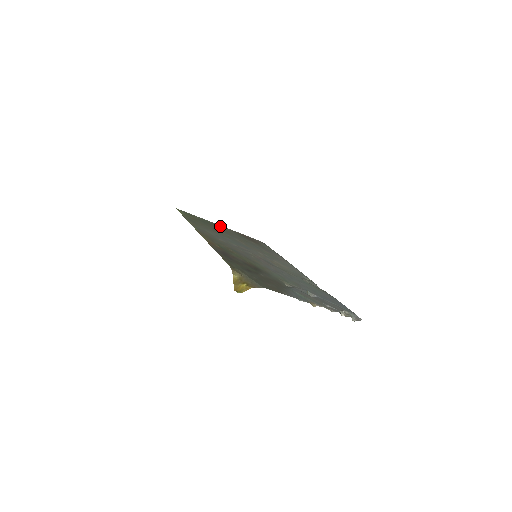
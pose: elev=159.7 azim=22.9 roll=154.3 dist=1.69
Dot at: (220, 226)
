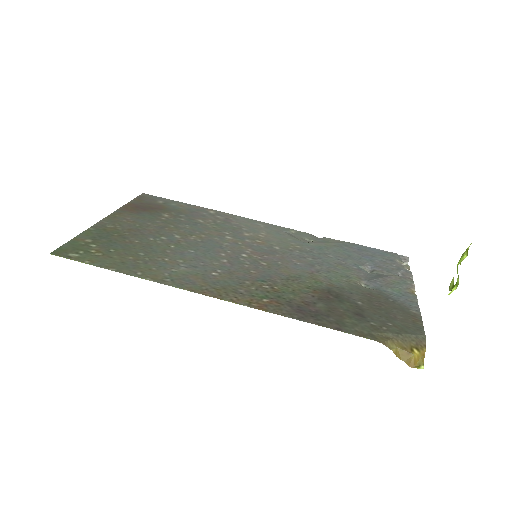
Dot at: (110, 223)
